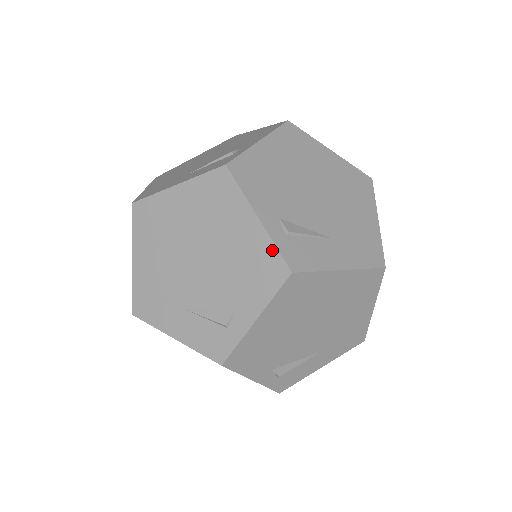
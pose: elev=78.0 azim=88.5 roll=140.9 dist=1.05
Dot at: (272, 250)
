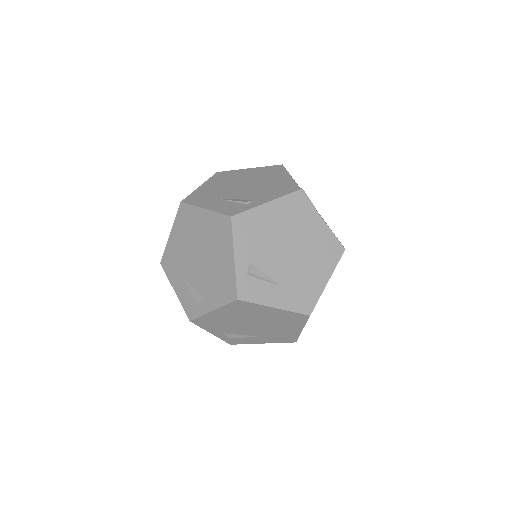
Dot at: (234, 281)
